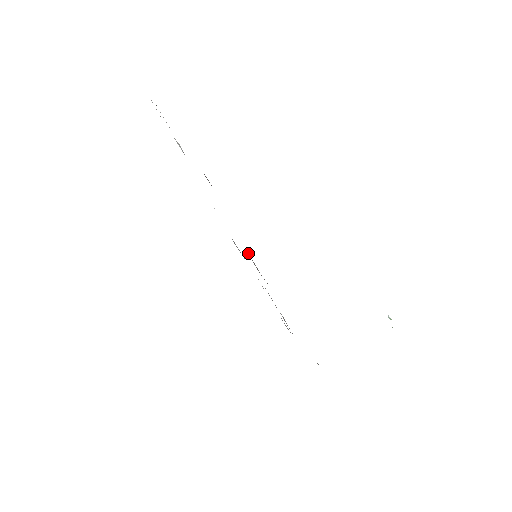
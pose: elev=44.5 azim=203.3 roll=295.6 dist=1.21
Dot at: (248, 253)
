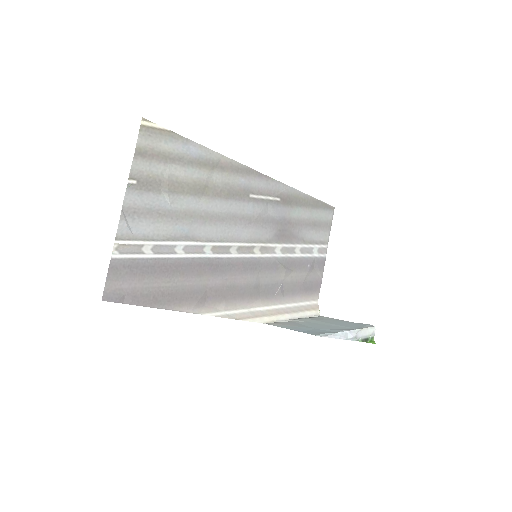
Dot at: (207, 293)
